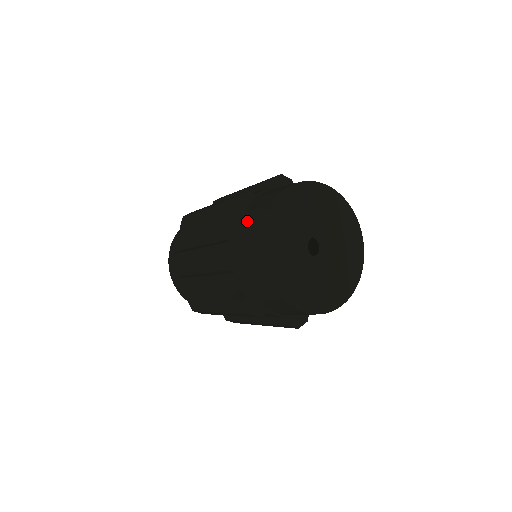
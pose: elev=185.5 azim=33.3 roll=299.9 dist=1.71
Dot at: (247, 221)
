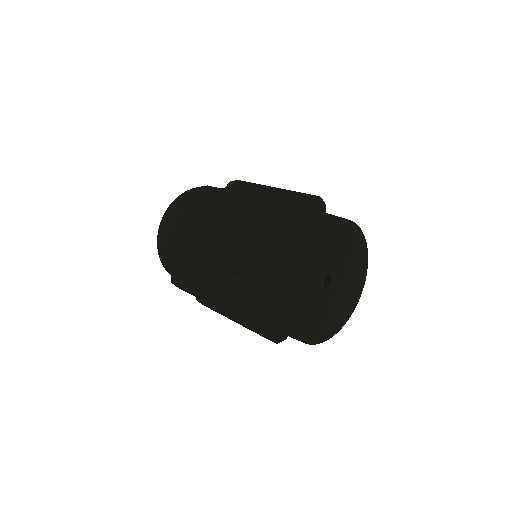
Dot at: (263, 288)
